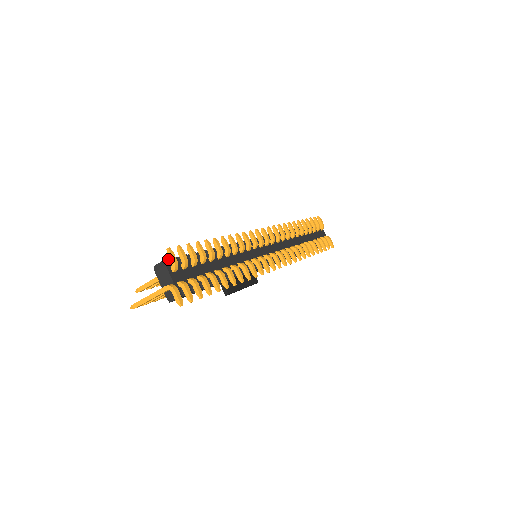
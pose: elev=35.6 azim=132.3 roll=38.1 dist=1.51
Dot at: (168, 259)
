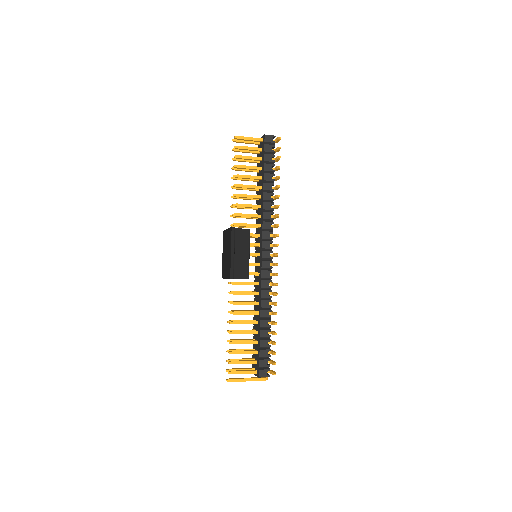
Dot at: occluded
